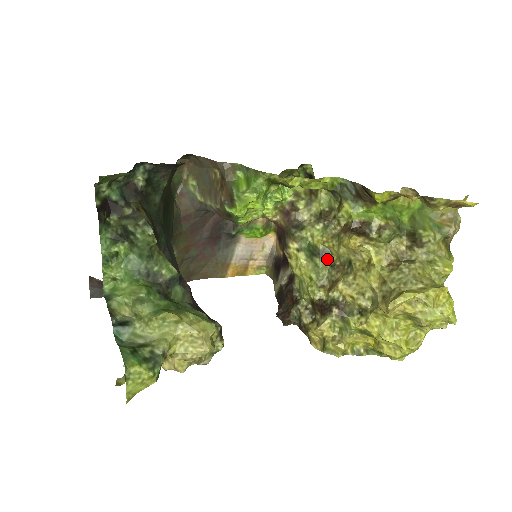
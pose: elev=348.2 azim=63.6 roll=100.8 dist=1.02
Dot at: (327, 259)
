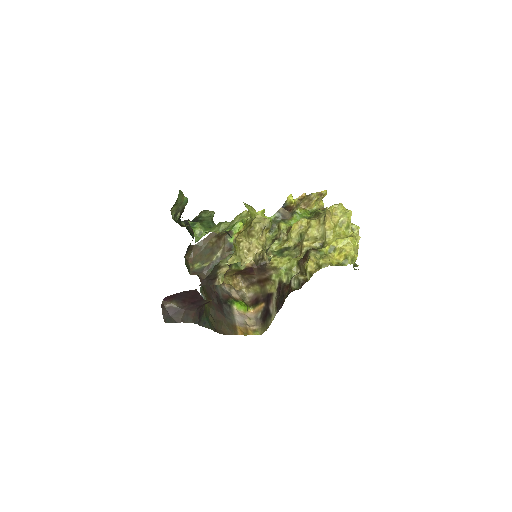
Dot at: (290, 249)
